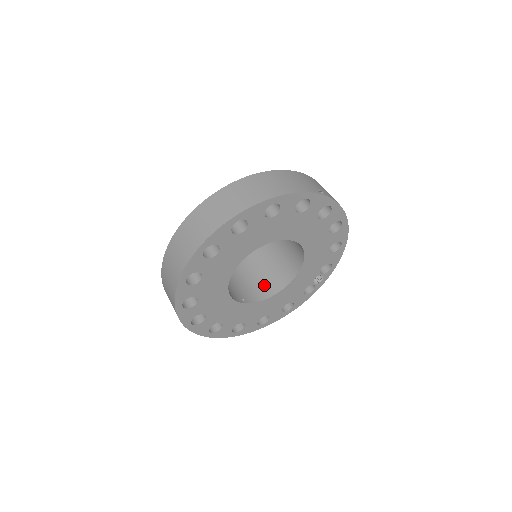
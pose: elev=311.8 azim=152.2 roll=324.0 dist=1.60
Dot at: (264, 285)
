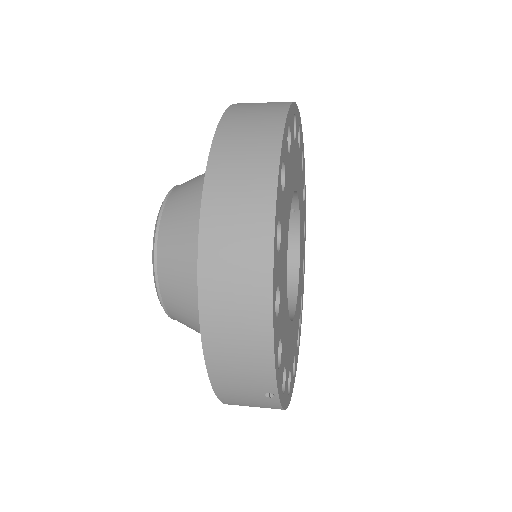
Dot at: occluded
